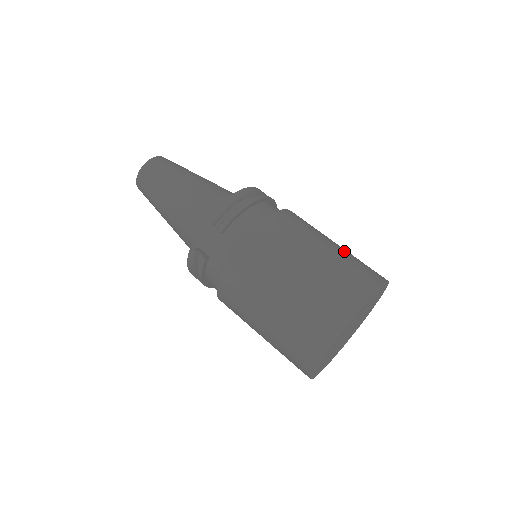
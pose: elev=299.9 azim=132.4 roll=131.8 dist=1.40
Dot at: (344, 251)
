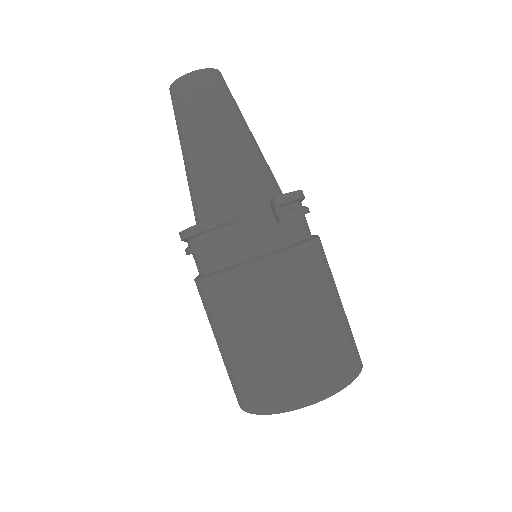
Dot at: occluded
